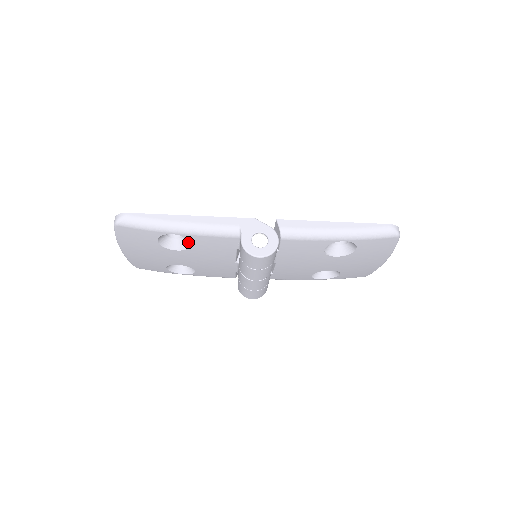
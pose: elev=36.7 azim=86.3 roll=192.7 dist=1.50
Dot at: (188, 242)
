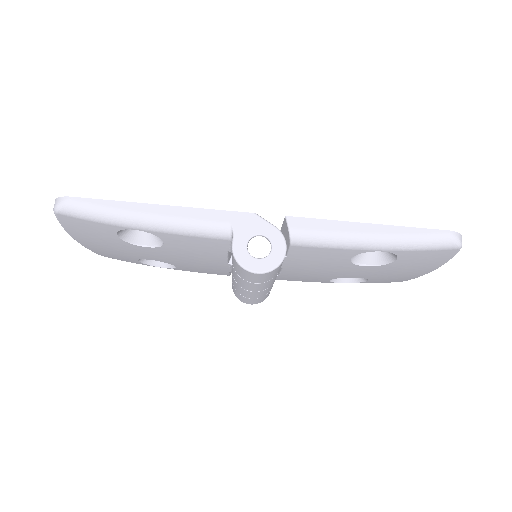
Dot at: occluded
